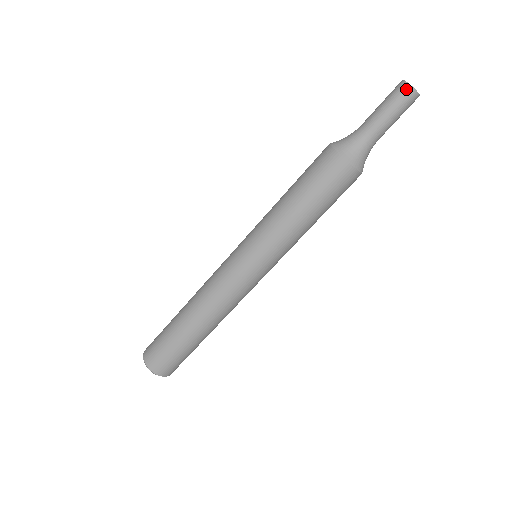
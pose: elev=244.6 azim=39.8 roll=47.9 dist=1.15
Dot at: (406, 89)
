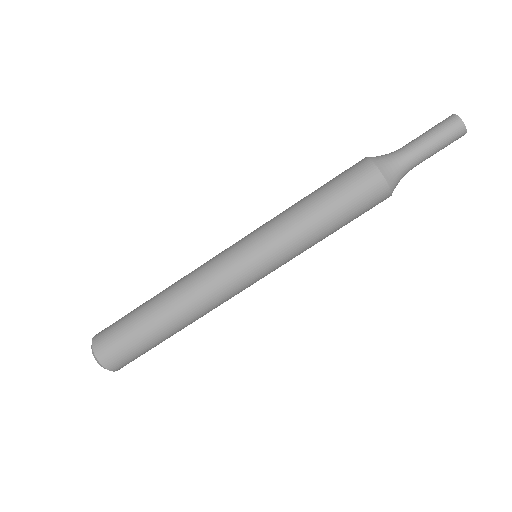
Dot at: (459, 126)
